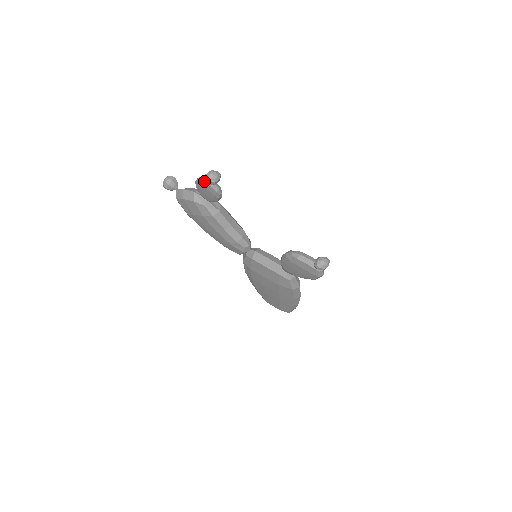
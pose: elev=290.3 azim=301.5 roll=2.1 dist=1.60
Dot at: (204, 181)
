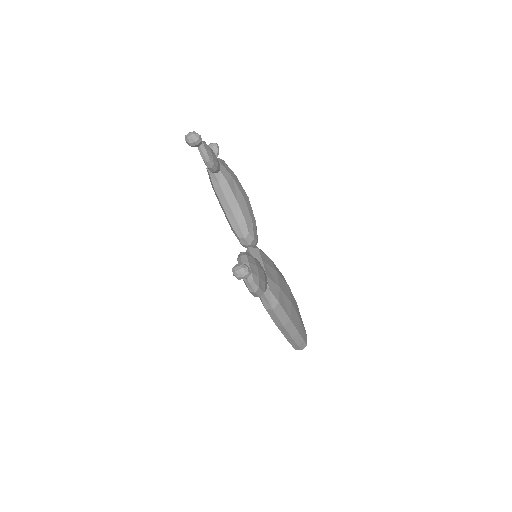
Dot at: occluded
